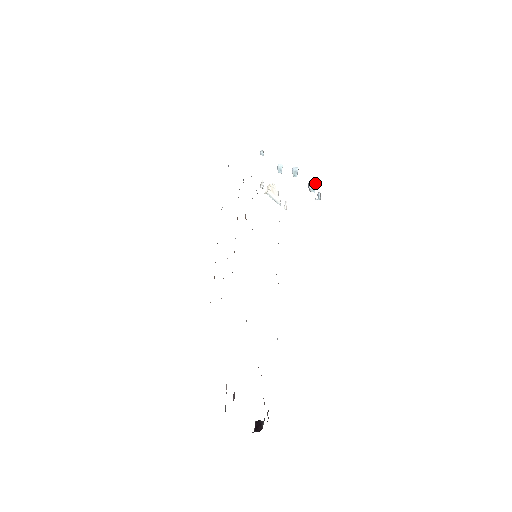
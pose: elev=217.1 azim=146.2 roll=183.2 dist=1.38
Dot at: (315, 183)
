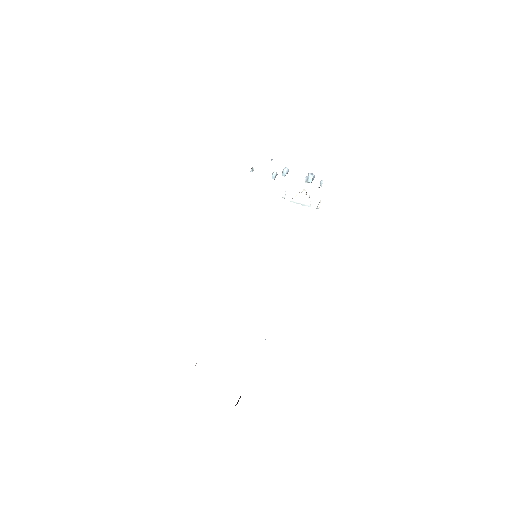
Dot at: (312, 174)
